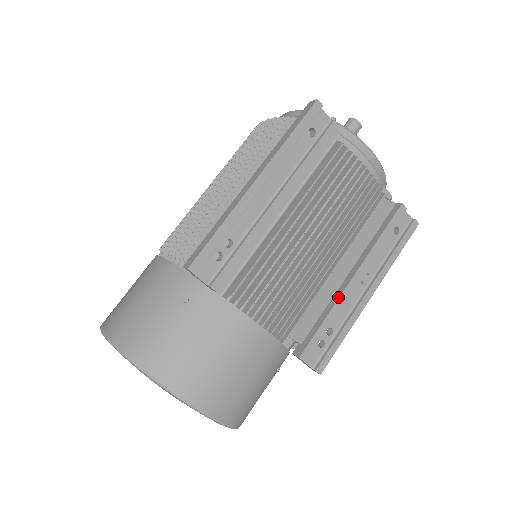
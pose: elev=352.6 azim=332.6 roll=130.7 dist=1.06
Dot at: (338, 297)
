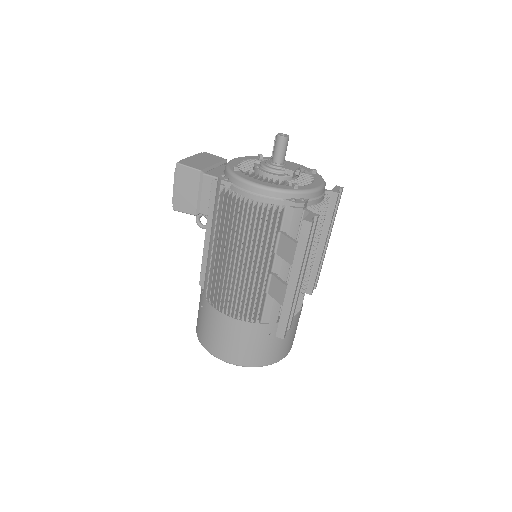
Dot at: (320, 261)
